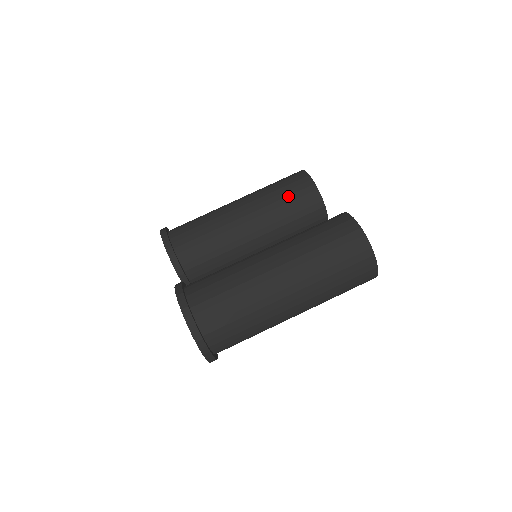
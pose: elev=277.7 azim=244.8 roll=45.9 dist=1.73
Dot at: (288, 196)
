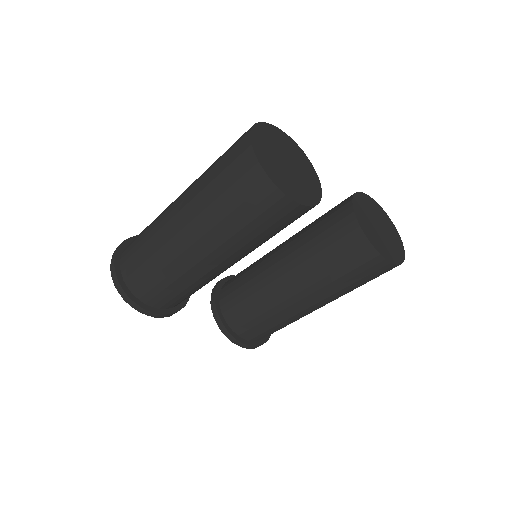
Dot at: occluded
